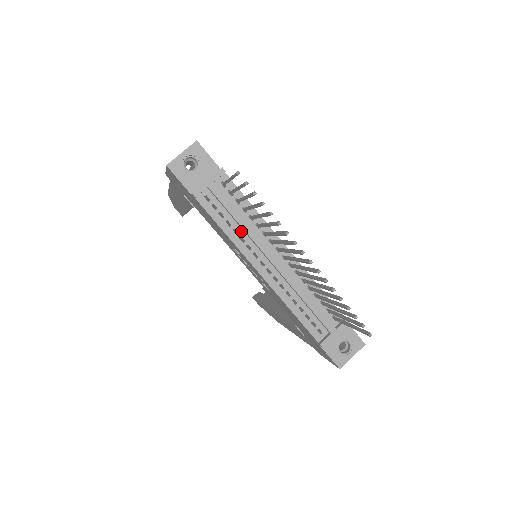
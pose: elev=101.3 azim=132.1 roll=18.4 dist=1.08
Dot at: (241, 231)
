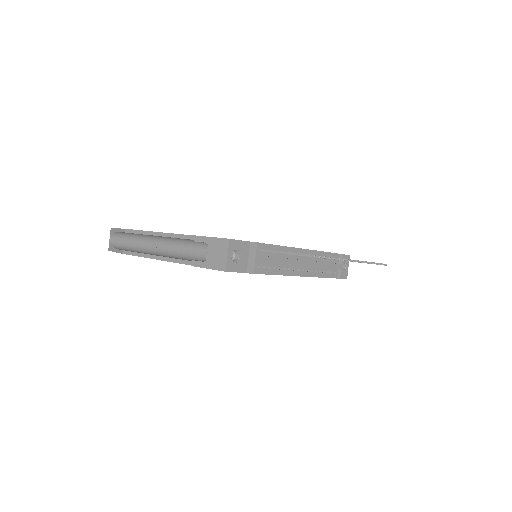
Dot at: (282, 265)
